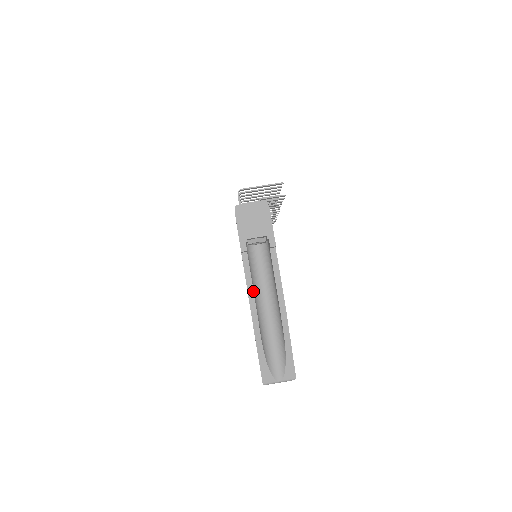
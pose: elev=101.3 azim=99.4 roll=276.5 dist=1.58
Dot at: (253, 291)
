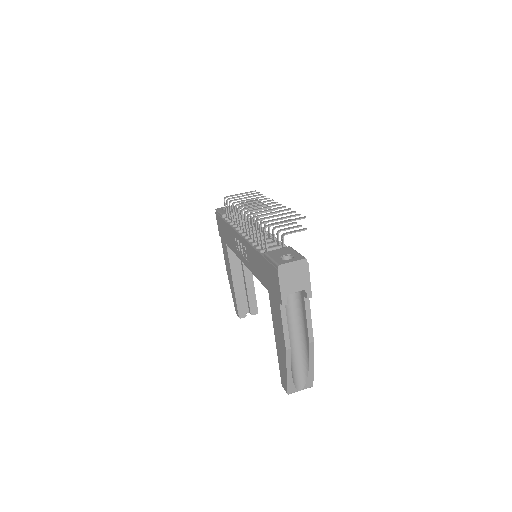
Dot at: (288, 333)
